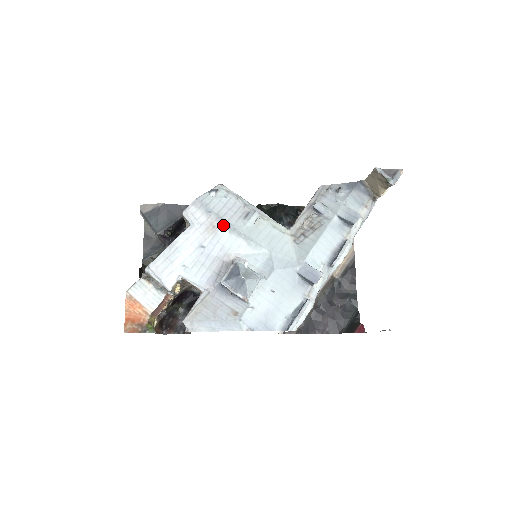
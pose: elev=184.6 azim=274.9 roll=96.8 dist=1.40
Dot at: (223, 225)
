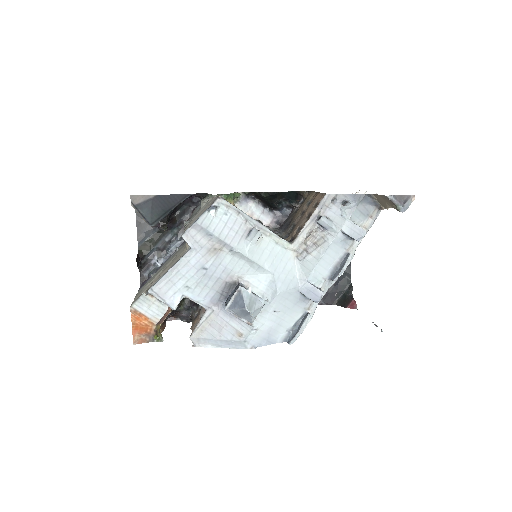
Dot at: (225, 248)
